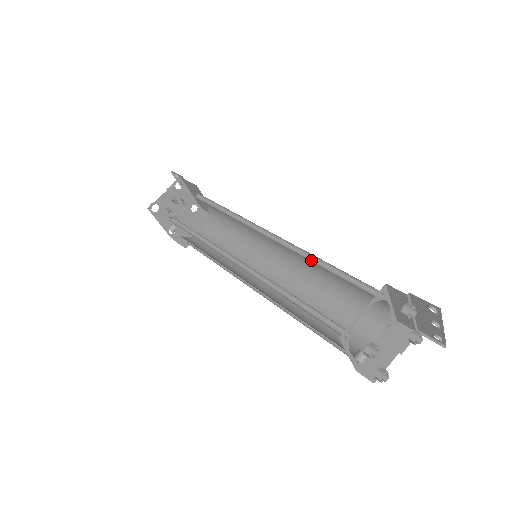
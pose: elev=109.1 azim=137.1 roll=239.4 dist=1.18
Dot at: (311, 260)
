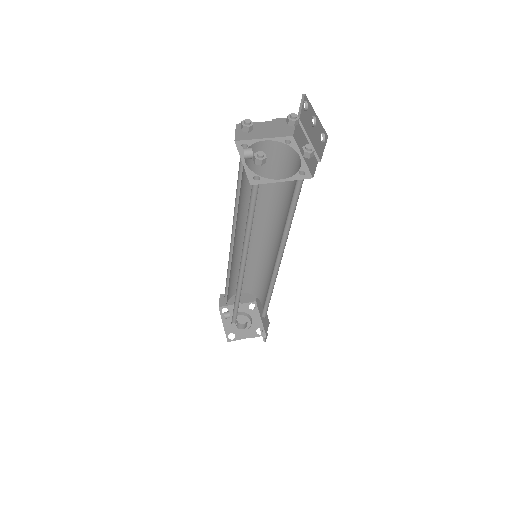
Dot at: (275, 201)
